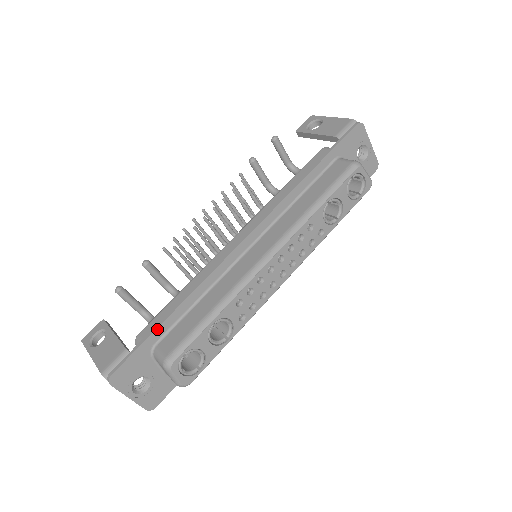
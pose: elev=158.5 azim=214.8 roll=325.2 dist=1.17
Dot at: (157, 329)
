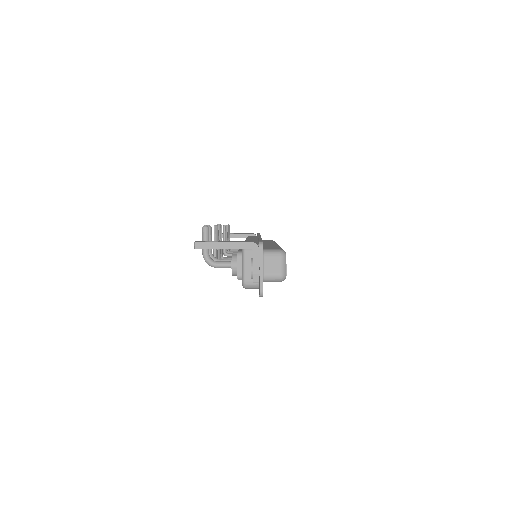
Dot at: occluded
